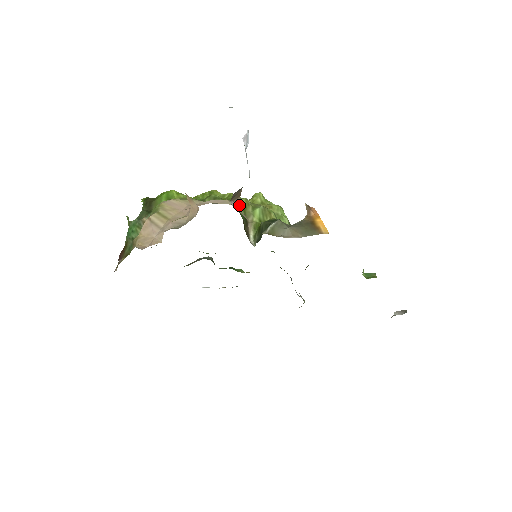
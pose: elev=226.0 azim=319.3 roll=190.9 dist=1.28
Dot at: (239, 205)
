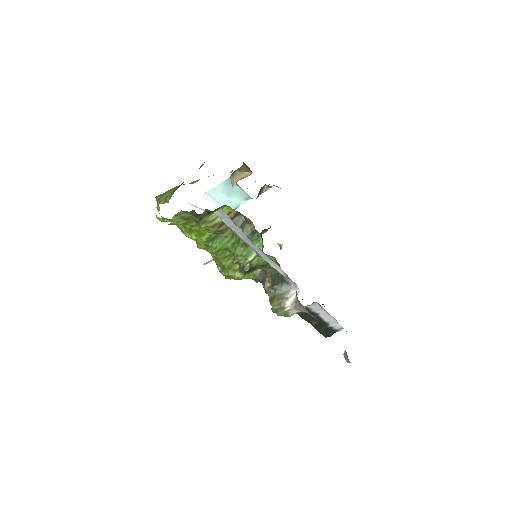
Dot at: occluded
